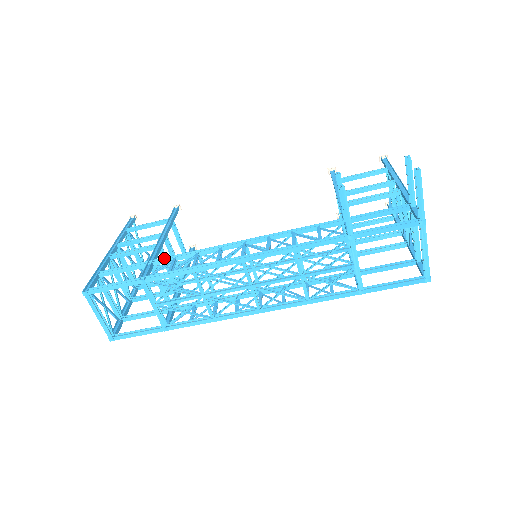
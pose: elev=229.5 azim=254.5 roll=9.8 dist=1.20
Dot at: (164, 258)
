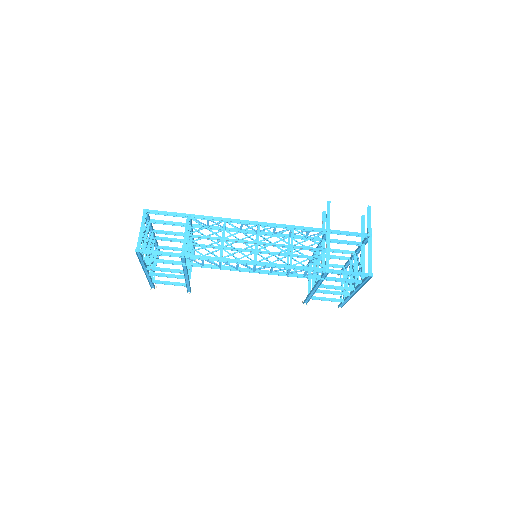
Dot at: (200, 226)
